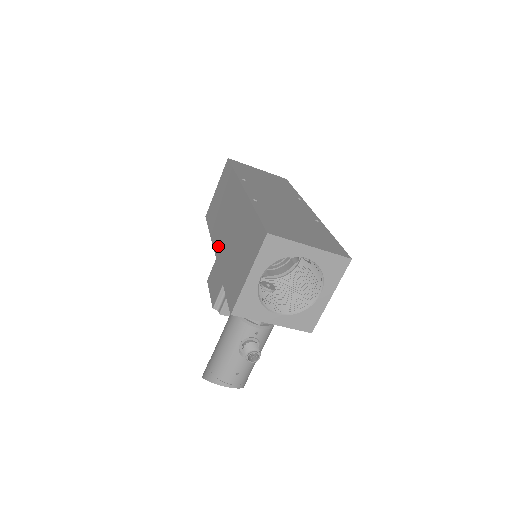
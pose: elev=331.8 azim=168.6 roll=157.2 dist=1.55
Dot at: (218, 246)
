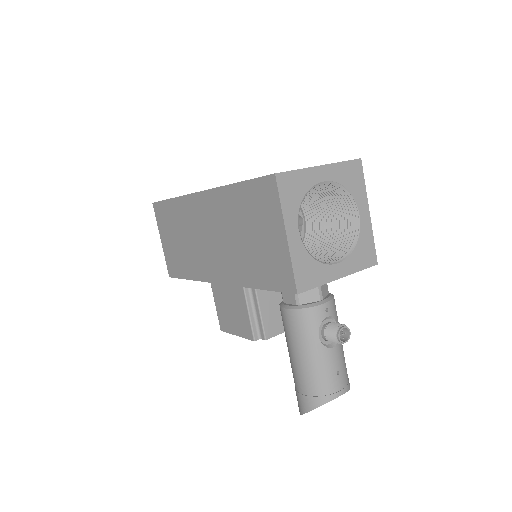
Dot at: (213, 272)
